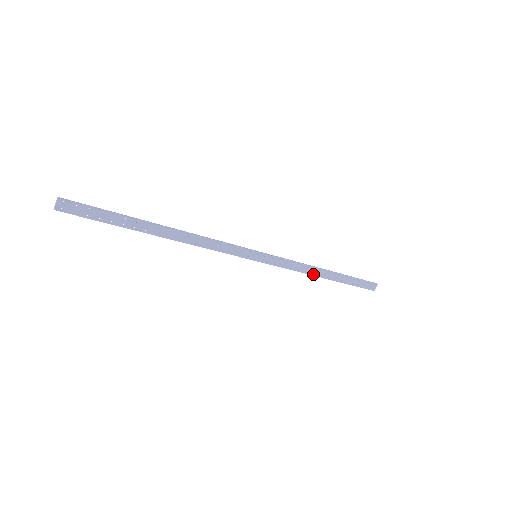
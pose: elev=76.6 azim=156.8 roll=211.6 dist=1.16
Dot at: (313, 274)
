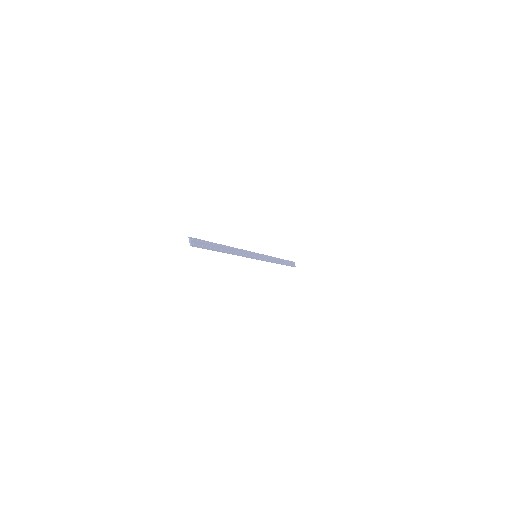
Dot at: (276, 262)
